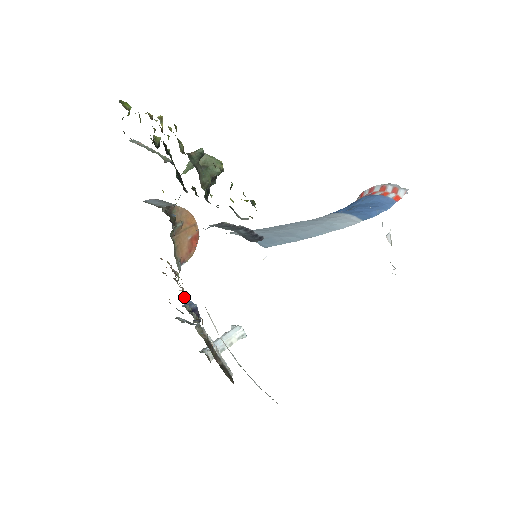
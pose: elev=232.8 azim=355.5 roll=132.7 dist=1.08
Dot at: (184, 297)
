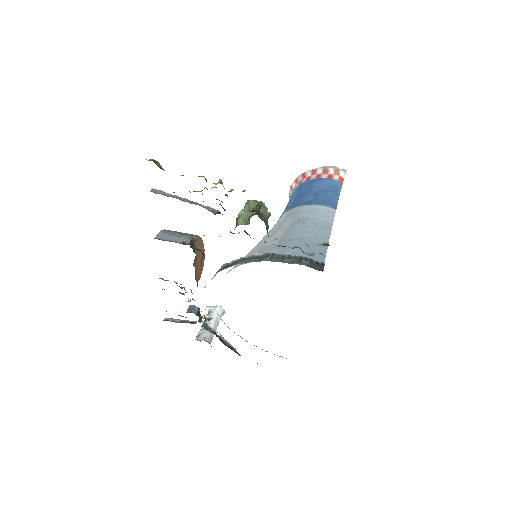
Dot at: occluded
